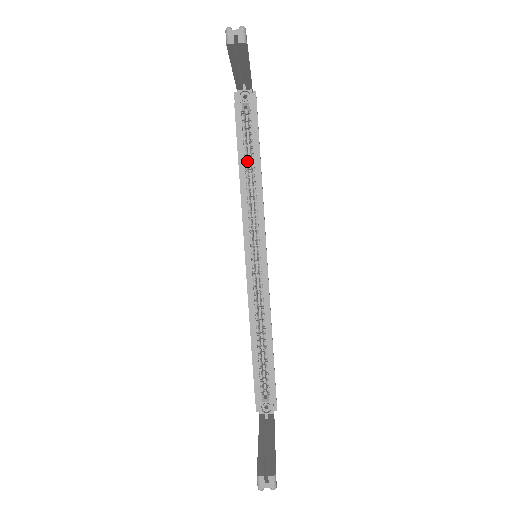
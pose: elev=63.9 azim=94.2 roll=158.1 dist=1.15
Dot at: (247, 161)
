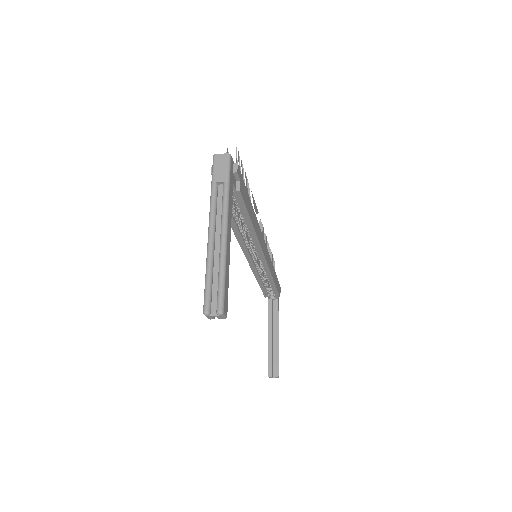
Dot at: (238, 218)
